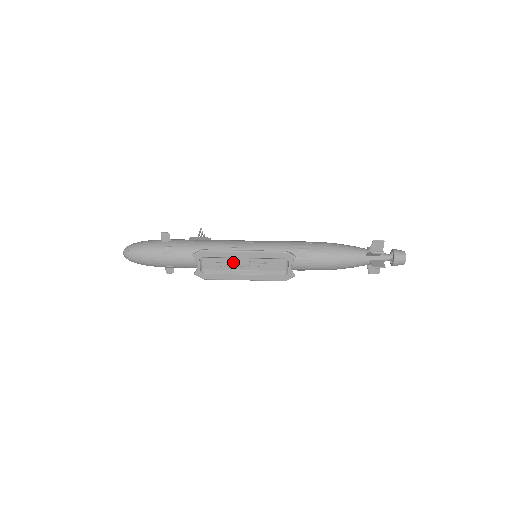
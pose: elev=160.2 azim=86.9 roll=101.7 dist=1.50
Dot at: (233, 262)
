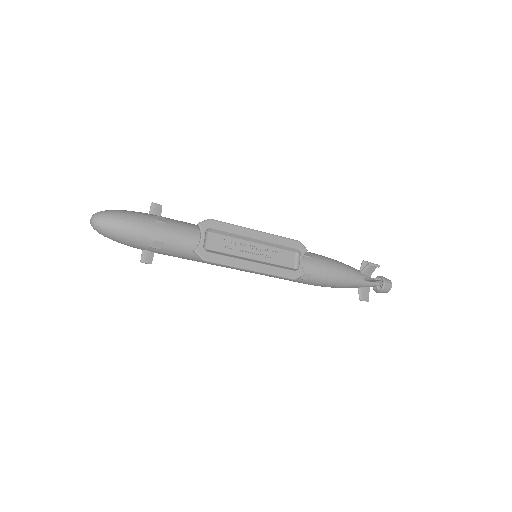
Dot at: (240, 246)
